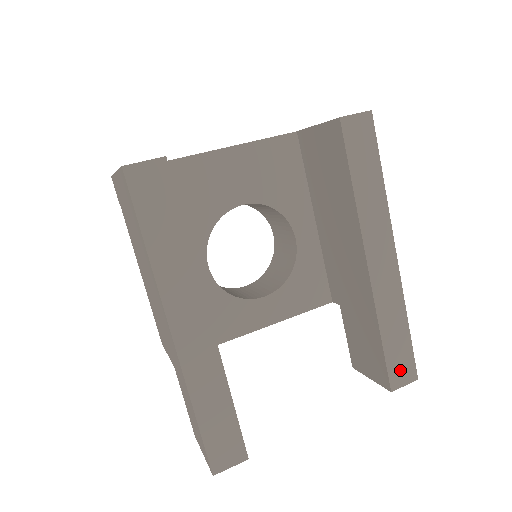
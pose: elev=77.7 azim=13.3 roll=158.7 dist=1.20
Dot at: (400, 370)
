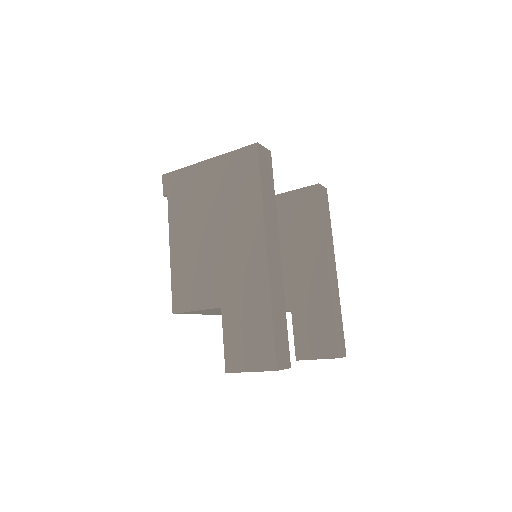
Dot at: (341, 345)
